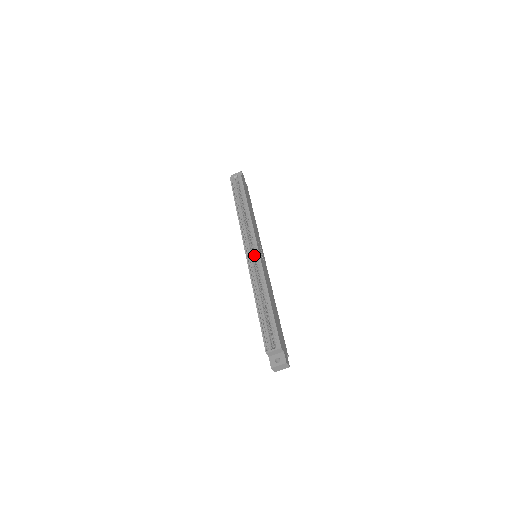
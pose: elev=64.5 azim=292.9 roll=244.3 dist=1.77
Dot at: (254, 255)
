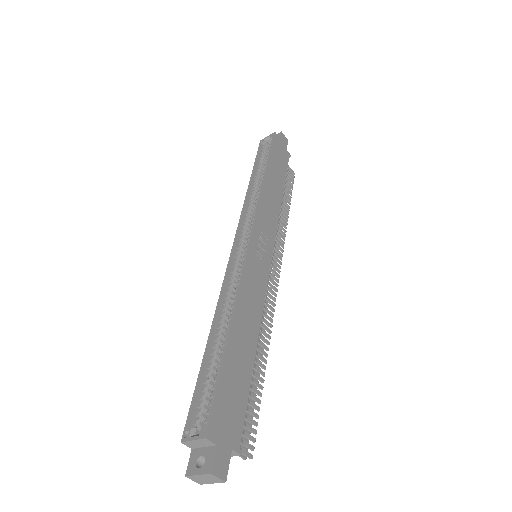
Dot at: occluded
